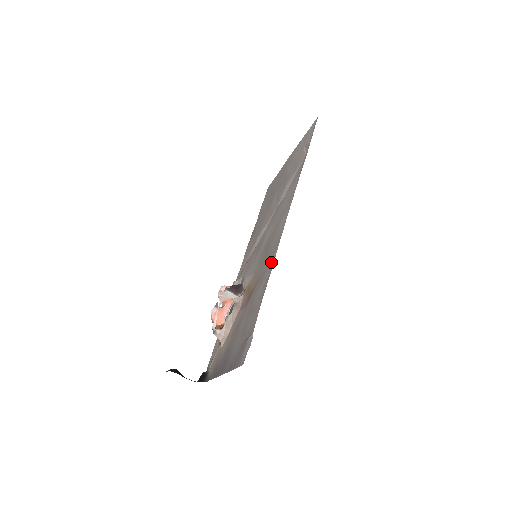
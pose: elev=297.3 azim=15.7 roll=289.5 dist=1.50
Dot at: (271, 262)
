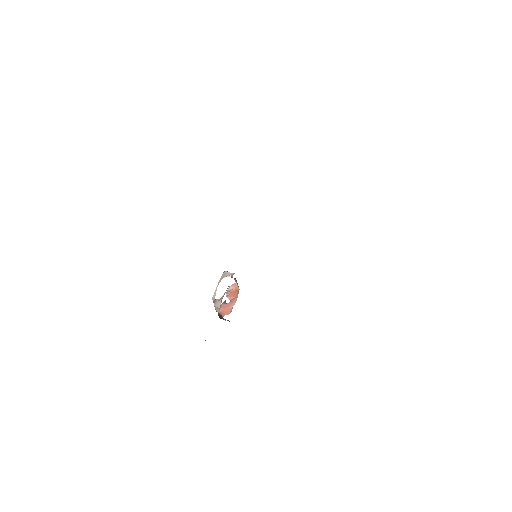
Dot at: occluded
